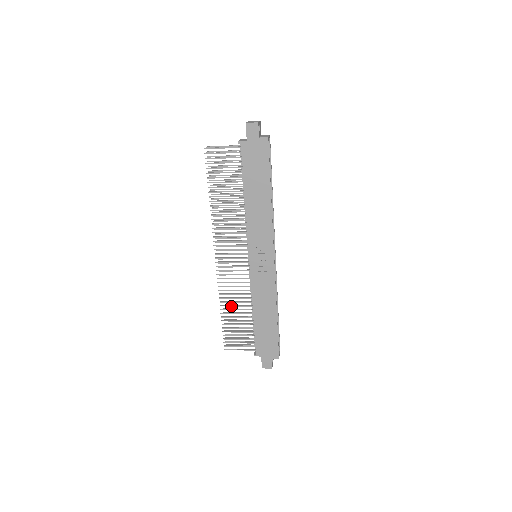
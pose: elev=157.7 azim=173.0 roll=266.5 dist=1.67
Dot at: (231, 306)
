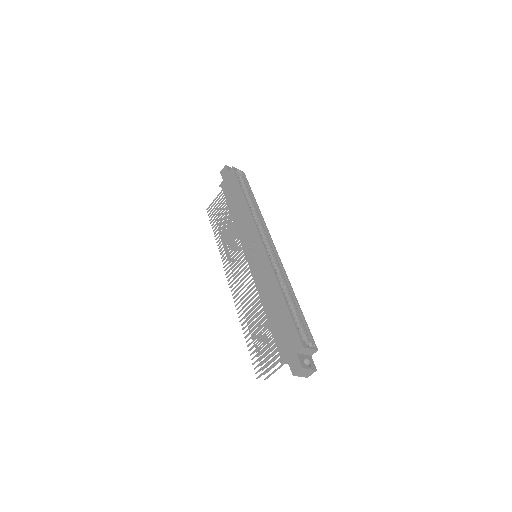
Dot at: (248, 318)
